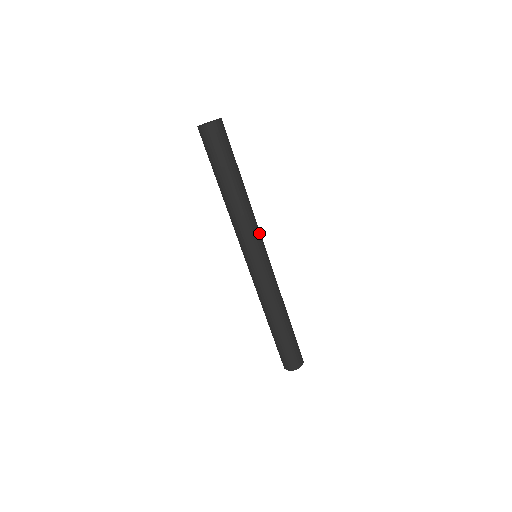
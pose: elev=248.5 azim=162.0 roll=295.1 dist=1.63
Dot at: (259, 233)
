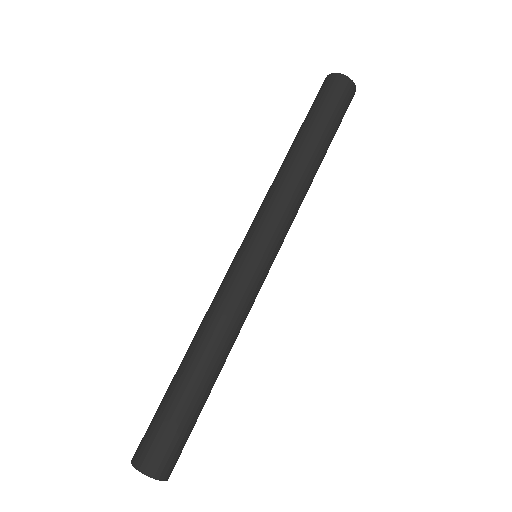
Dot at: occluded
